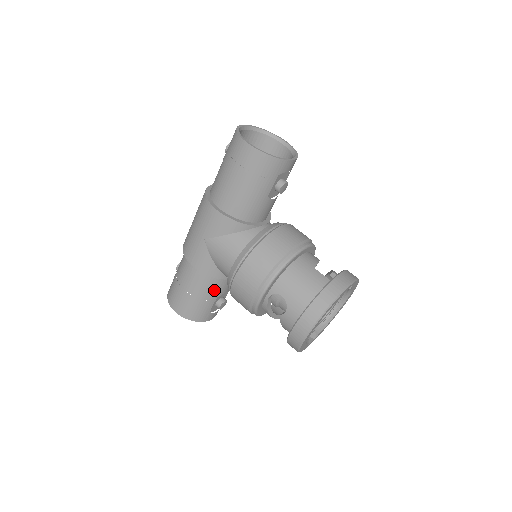
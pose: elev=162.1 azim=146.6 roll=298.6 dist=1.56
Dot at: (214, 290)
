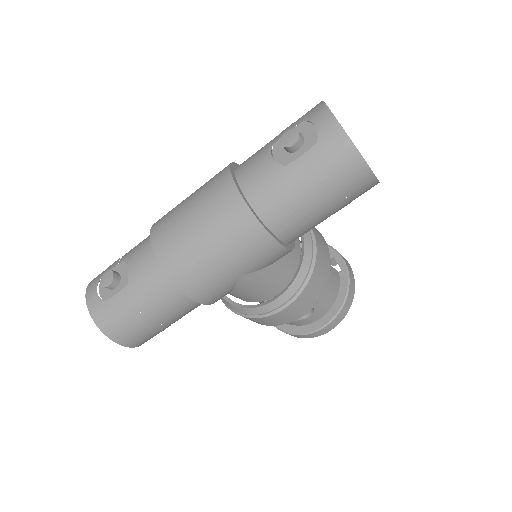
Dot at: occluded
